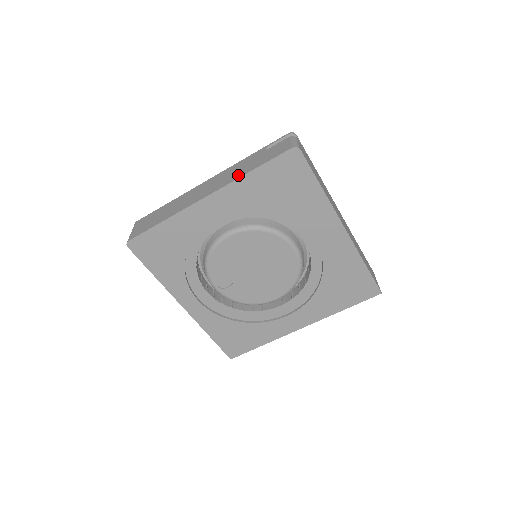
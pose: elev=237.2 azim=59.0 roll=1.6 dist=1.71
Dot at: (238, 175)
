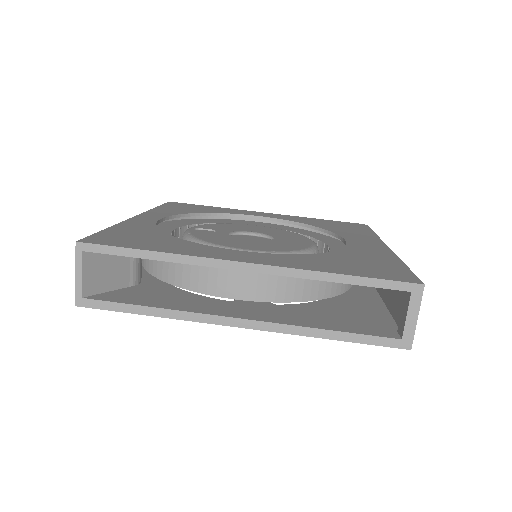
Dot at: occluded
